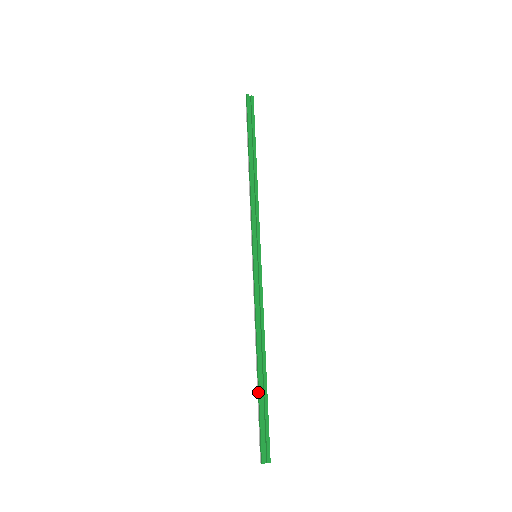
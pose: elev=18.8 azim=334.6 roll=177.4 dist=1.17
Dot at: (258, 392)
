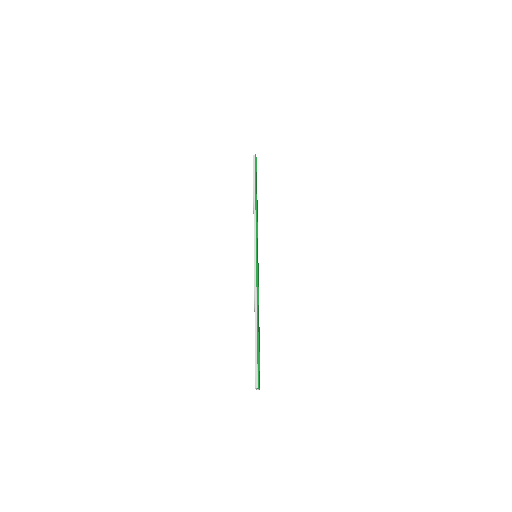
Dot at: (258, 342)
